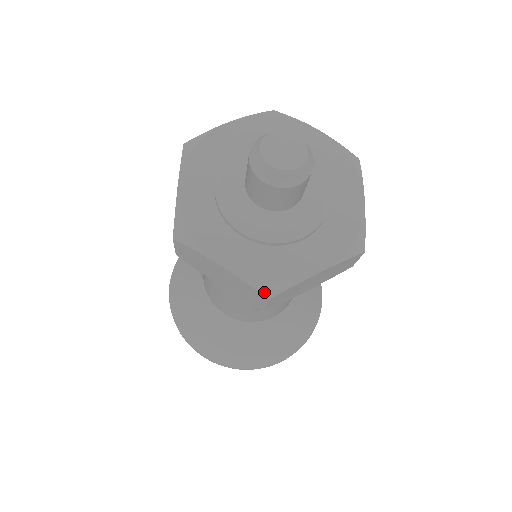
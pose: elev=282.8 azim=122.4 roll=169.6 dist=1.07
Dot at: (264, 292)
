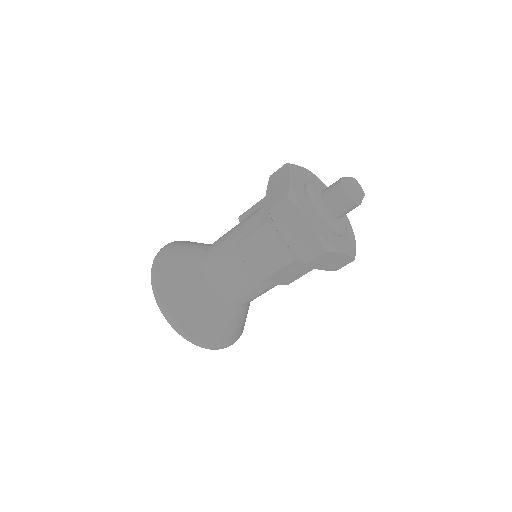
Dot at: (289, 195)
